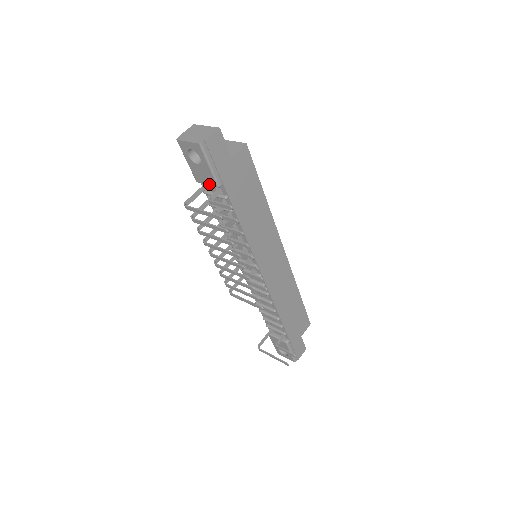
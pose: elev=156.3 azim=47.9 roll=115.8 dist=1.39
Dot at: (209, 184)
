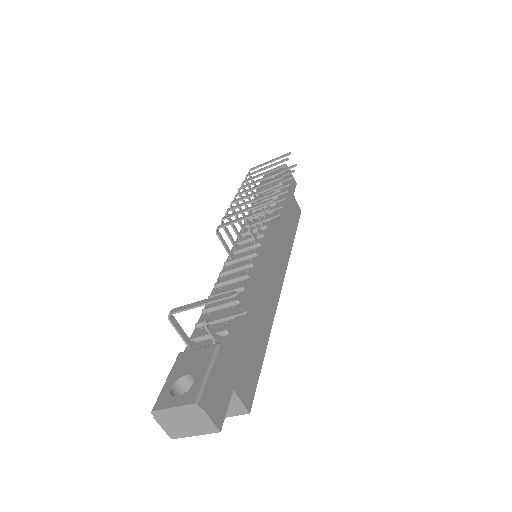
Dot at: occluded
